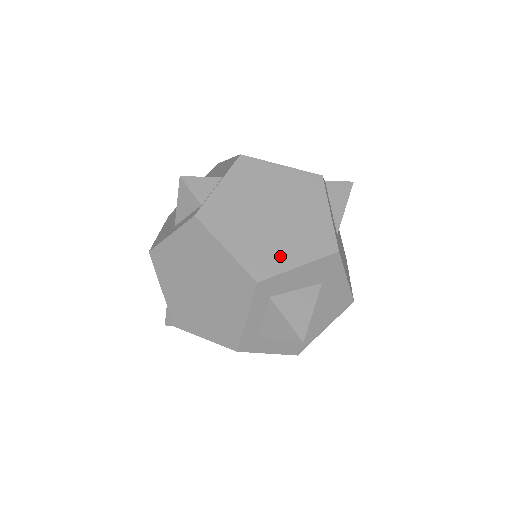
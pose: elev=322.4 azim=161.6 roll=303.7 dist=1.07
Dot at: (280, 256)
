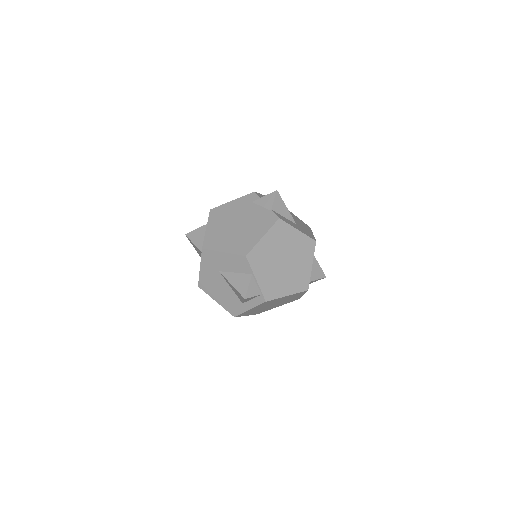
Dot at: (304, 272)
